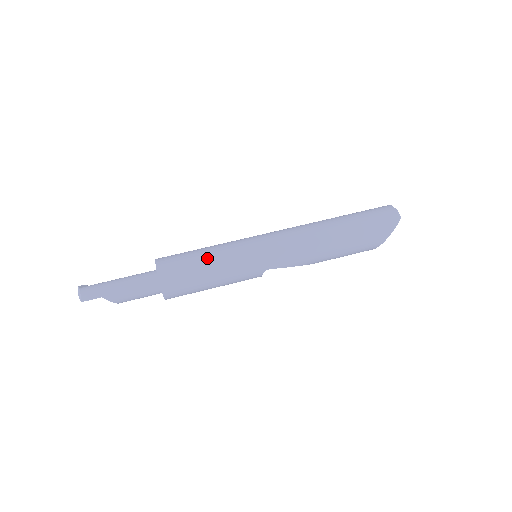
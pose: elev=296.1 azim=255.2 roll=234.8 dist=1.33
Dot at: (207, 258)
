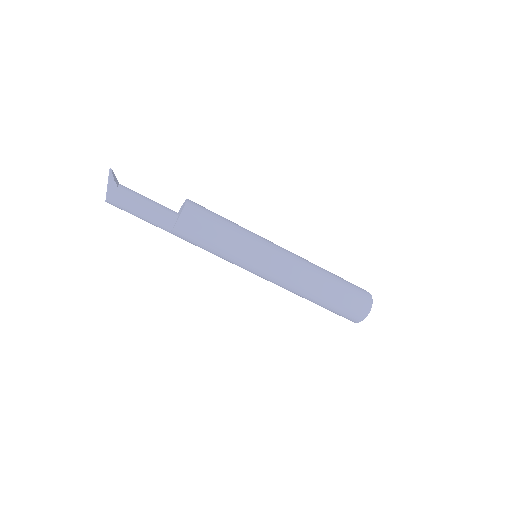
Dot at: (213, 251)
